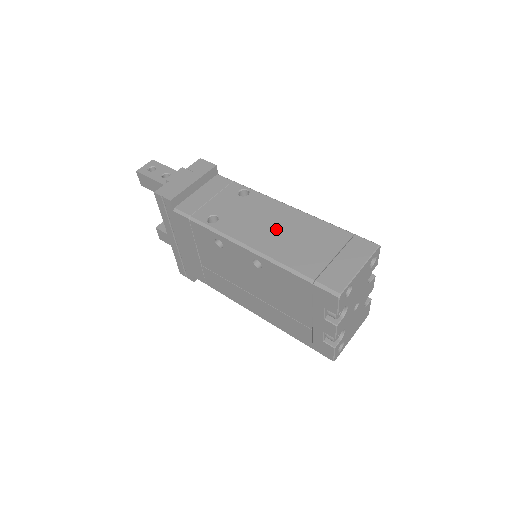
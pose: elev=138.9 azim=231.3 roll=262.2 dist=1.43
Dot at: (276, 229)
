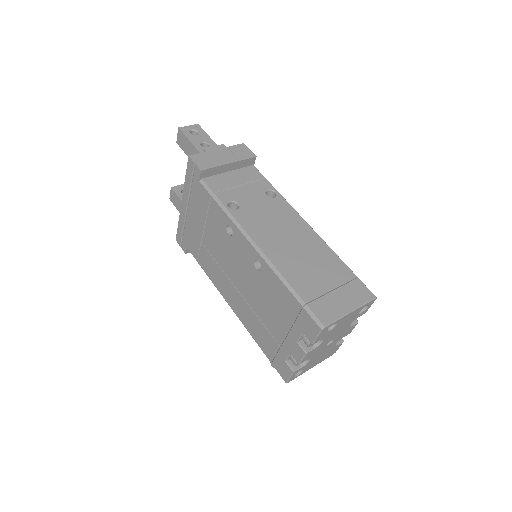
Dot at: (288, 241)
